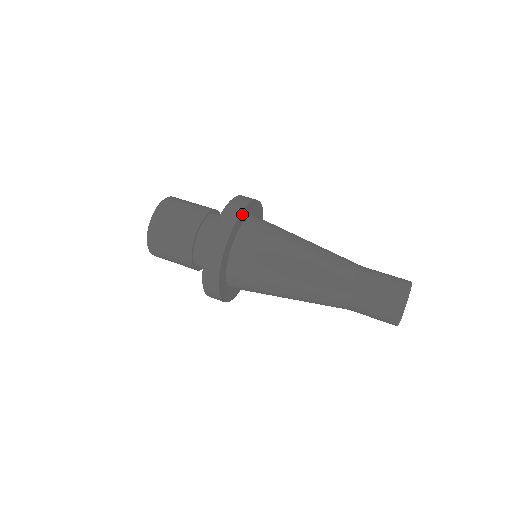
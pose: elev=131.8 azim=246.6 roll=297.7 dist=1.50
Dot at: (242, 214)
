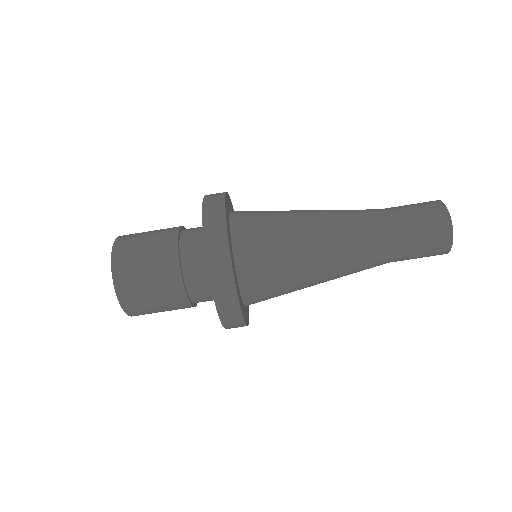
Dot at: (229, 247)
